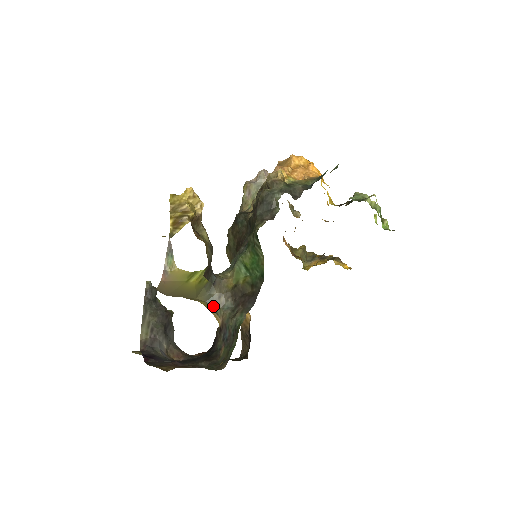
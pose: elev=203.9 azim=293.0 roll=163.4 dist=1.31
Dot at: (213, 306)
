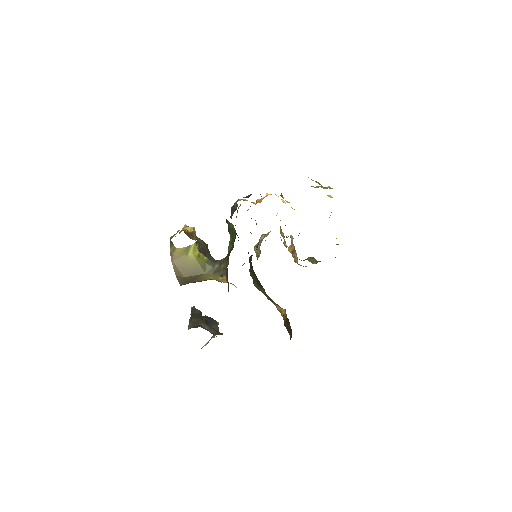
Dot at: (218, 273)
